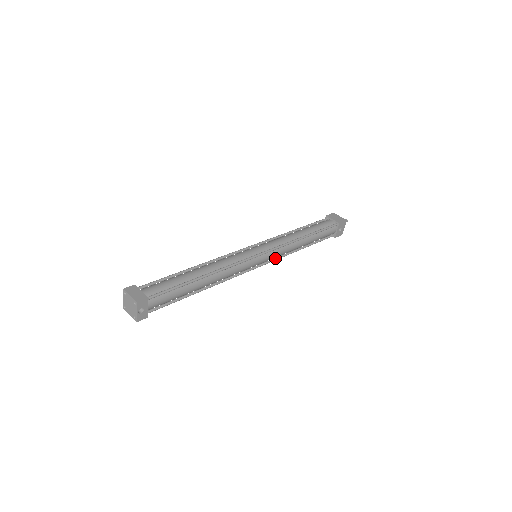
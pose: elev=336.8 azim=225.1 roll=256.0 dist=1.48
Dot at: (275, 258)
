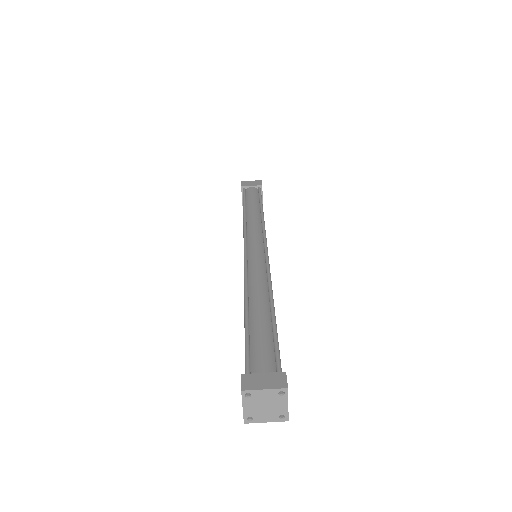
Dot at: occluded
